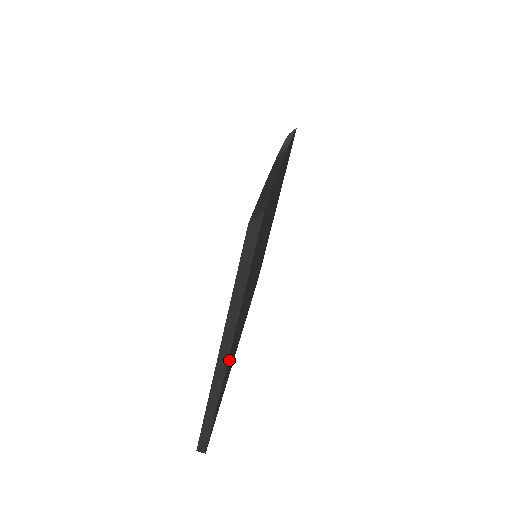
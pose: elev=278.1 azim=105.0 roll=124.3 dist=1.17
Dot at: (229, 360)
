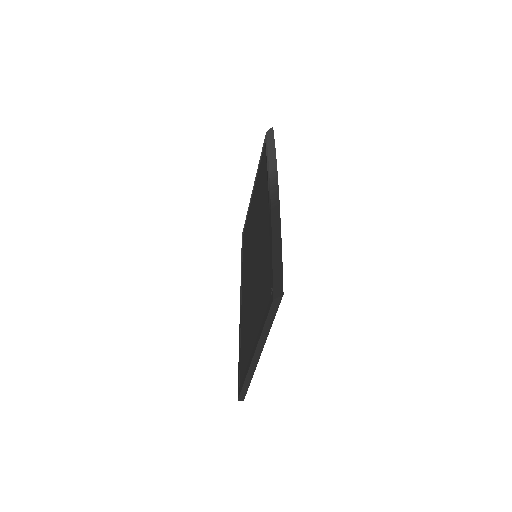
Dot at: occluded
